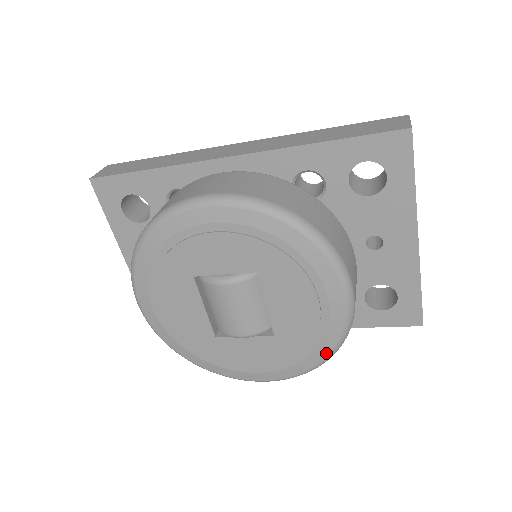
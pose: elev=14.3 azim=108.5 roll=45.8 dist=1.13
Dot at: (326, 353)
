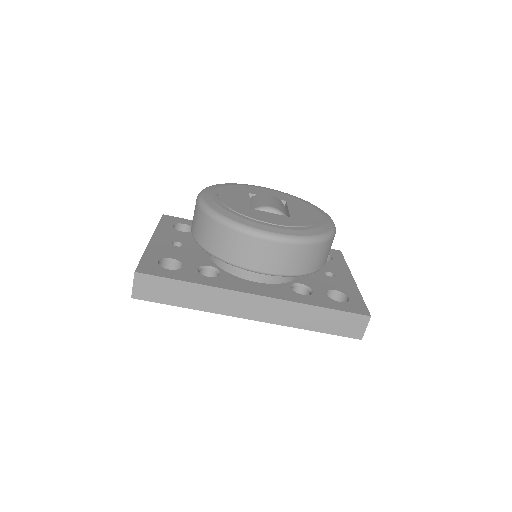
Dot at: (322, 232)
